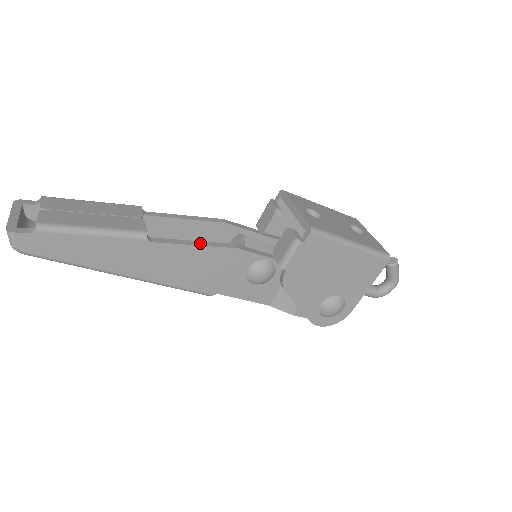
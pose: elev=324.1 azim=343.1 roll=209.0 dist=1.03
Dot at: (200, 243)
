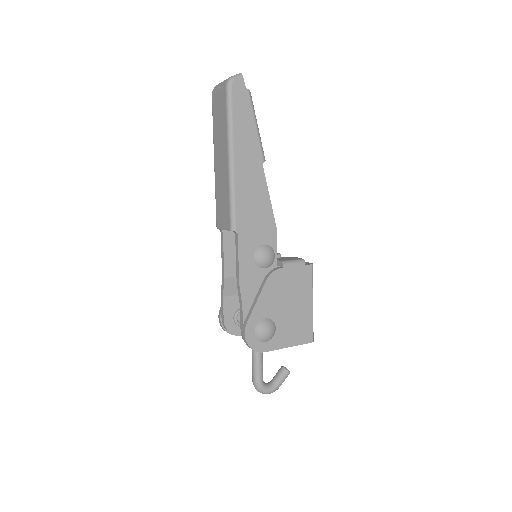
Dot at: (269, 200)
